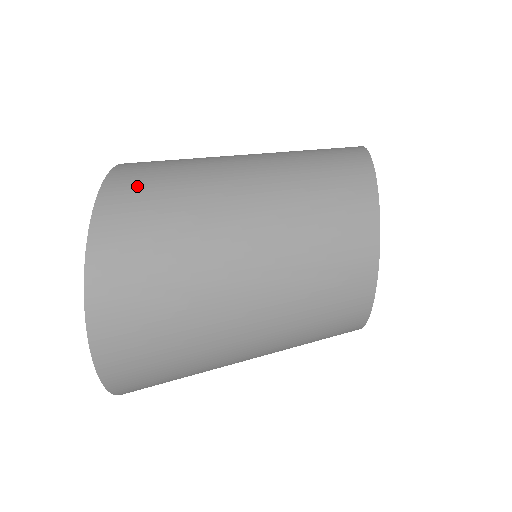
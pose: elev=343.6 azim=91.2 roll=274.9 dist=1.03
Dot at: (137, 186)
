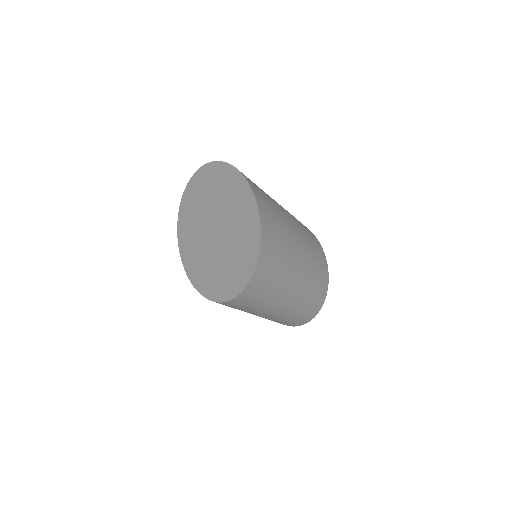
Dot at: occluded
